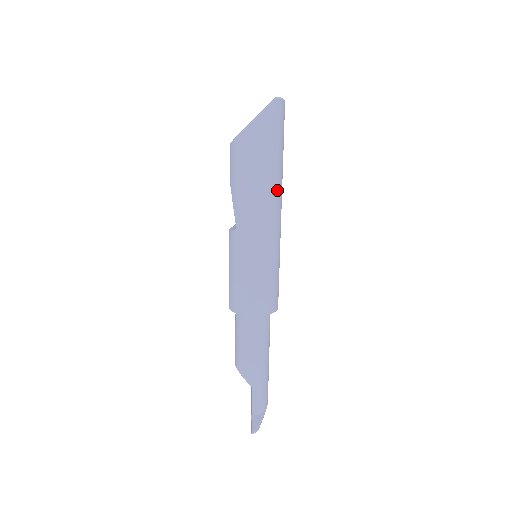
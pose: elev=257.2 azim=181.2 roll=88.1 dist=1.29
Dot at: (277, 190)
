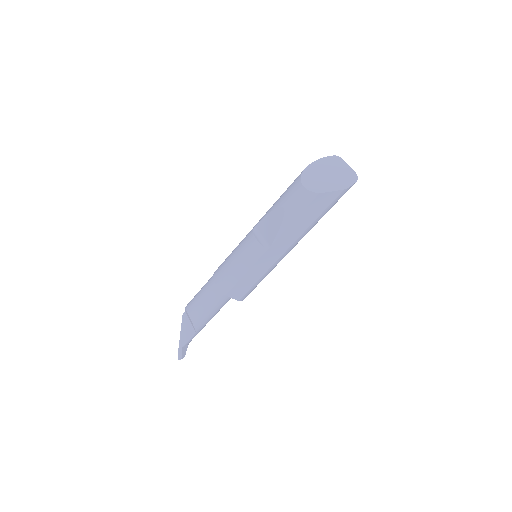
Dot at: occluded
